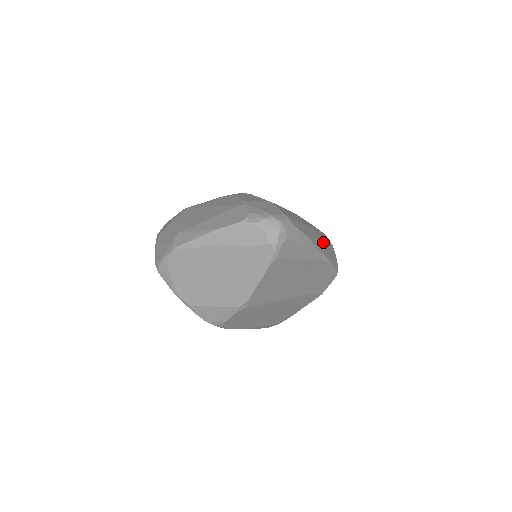
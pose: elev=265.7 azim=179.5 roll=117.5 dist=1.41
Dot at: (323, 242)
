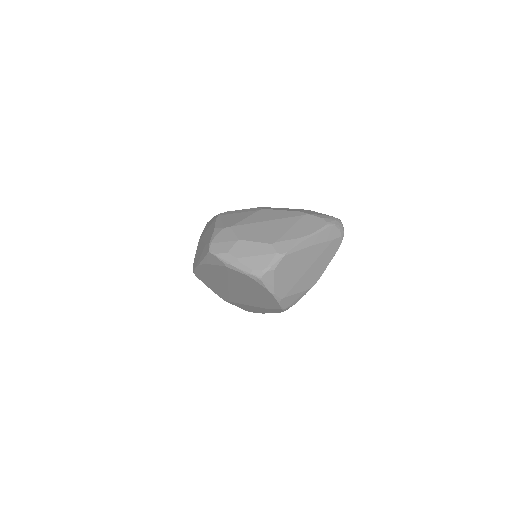
Dot at: occluded
